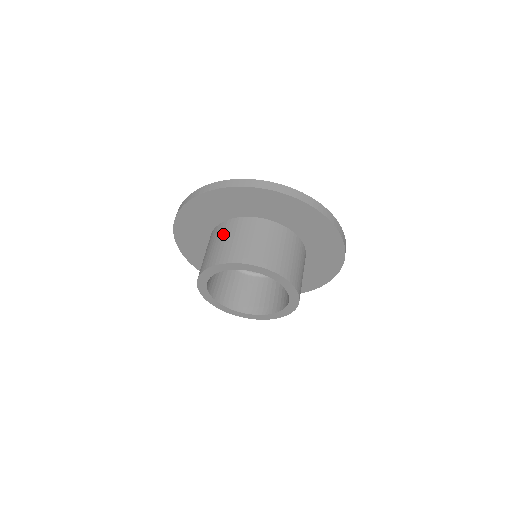
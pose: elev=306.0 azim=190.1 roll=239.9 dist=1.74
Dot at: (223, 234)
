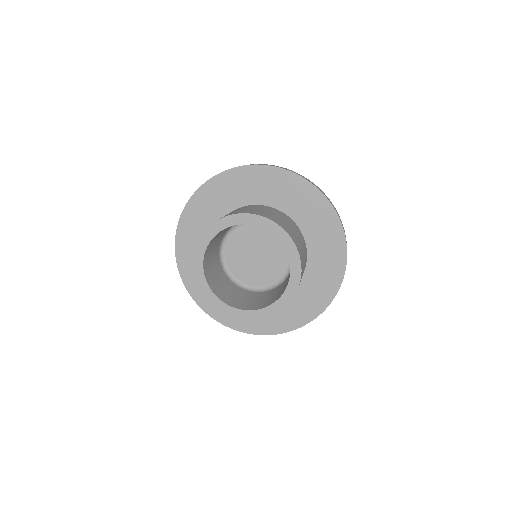
Dot at: occluded
